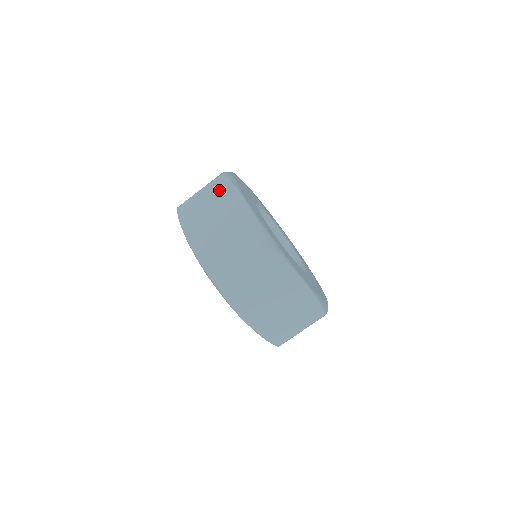
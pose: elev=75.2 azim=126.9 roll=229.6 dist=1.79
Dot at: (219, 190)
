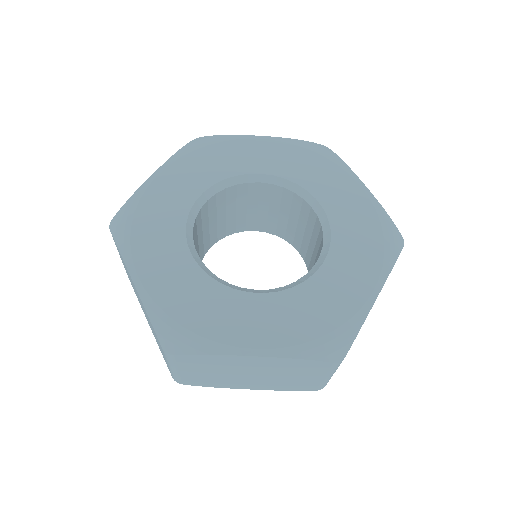
Dot at: (194, 363)
